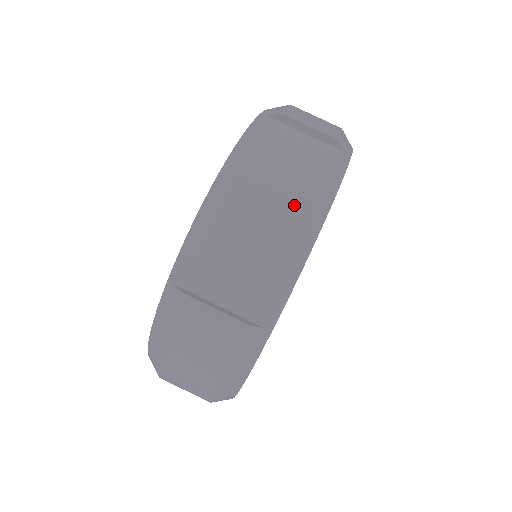
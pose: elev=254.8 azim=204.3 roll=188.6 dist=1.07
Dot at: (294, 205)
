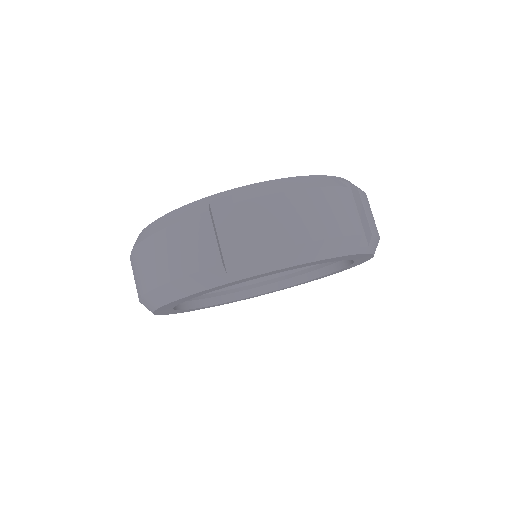
Dot at: (315, 232)
